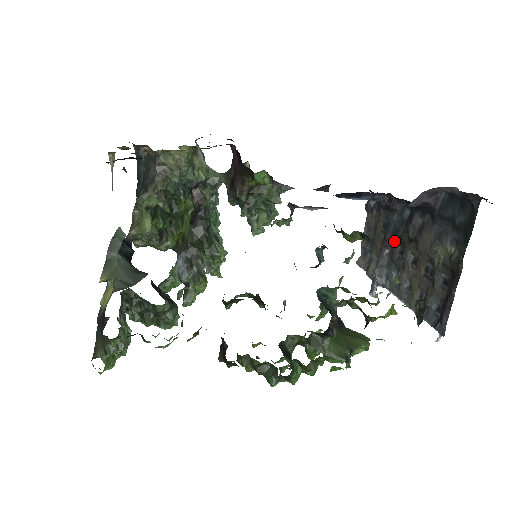
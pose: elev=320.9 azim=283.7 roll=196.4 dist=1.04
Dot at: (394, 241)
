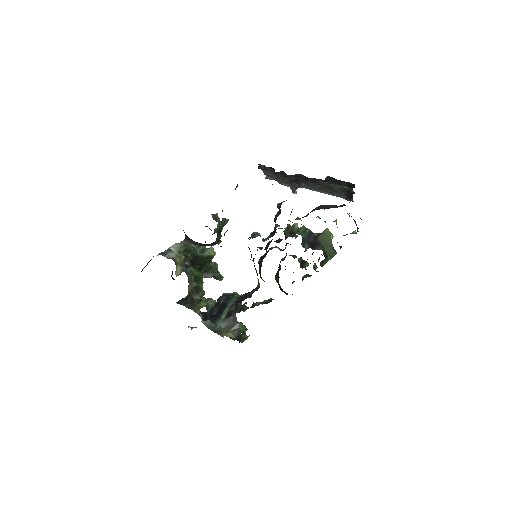
Dot at: (297, 180)
